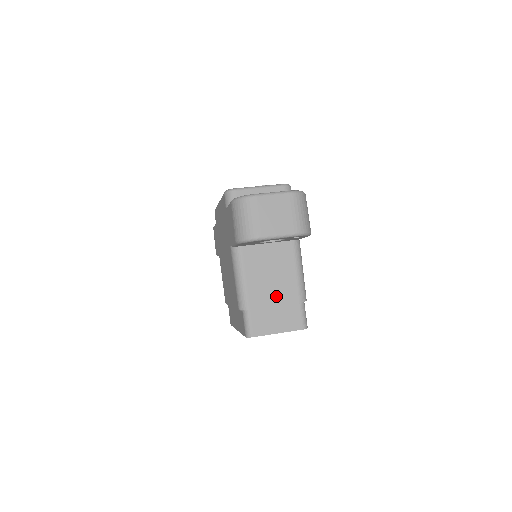
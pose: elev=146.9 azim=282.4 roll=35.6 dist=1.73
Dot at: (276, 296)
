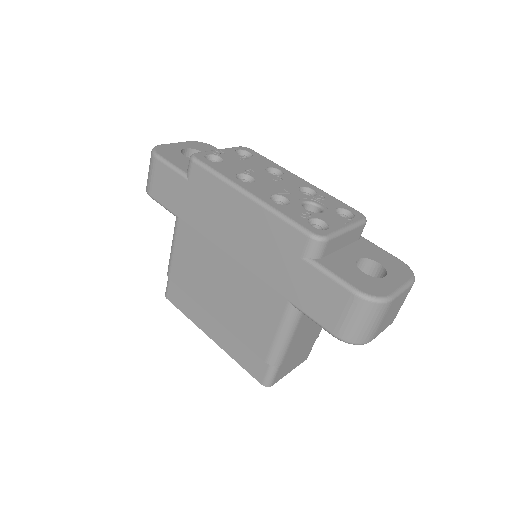
Dot at: (305, 342)
